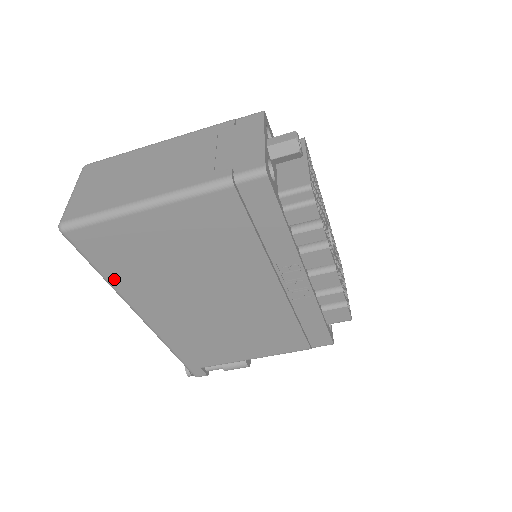
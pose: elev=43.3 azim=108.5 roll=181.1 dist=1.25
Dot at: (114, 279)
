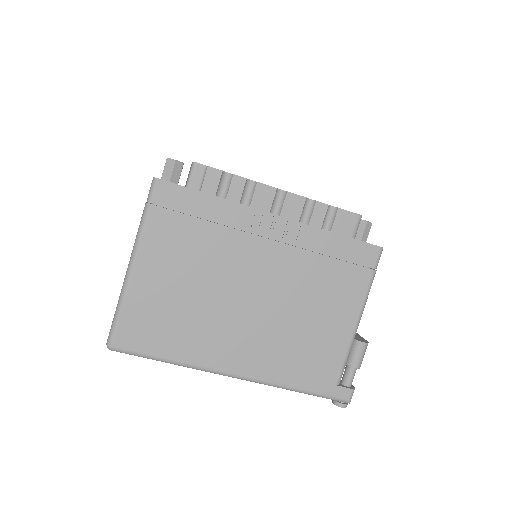
Dot at: (177, 355)
